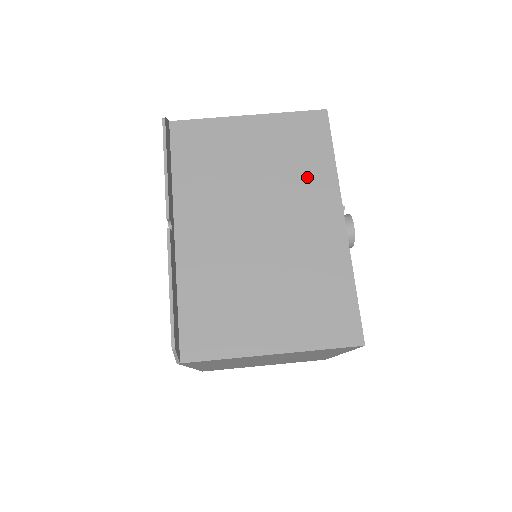
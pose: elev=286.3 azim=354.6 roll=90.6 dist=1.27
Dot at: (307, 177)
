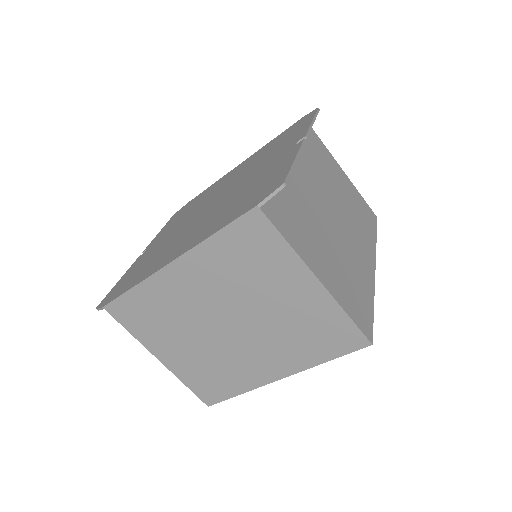
Dot at: (362, 228)
